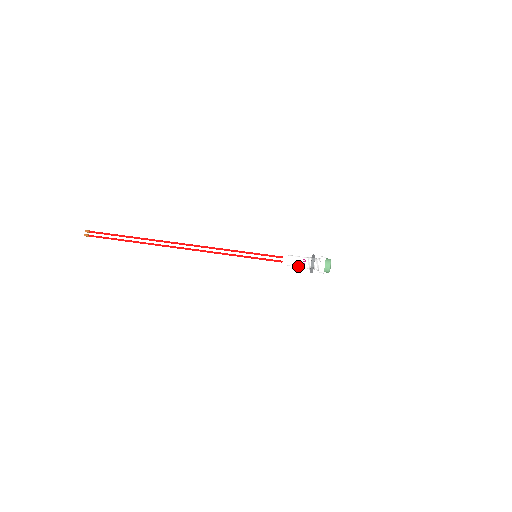
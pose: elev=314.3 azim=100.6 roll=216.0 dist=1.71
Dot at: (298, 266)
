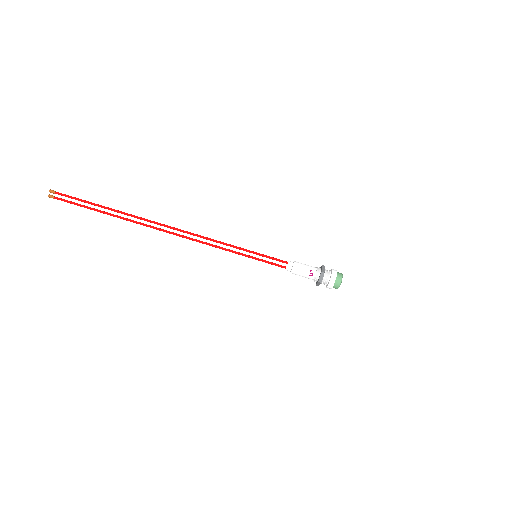
Dot at: (303, 276)
